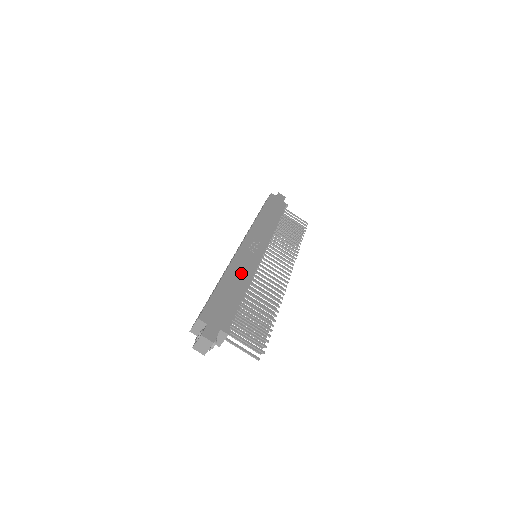
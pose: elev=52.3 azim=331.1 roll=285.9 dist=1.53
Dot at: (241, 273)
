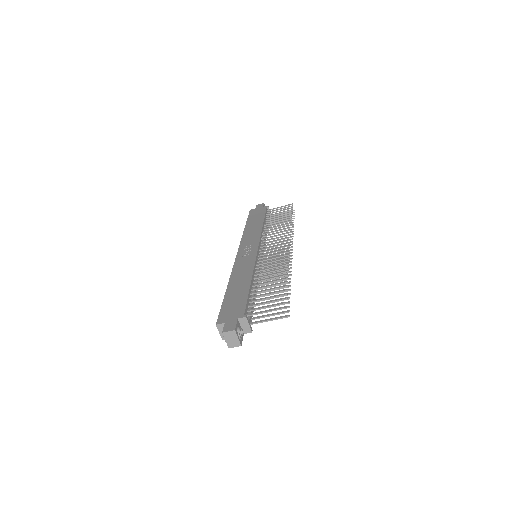
Dot at: (242, 274)
